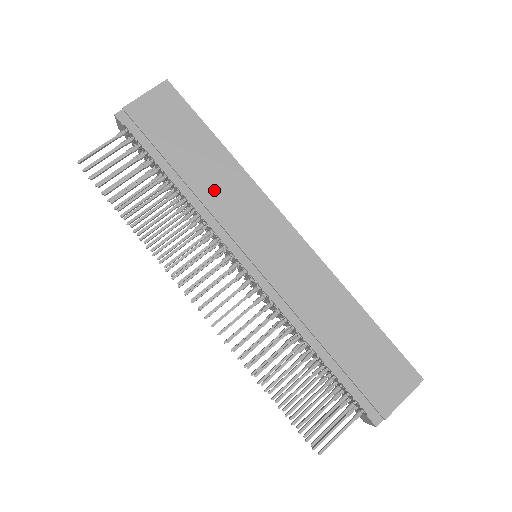
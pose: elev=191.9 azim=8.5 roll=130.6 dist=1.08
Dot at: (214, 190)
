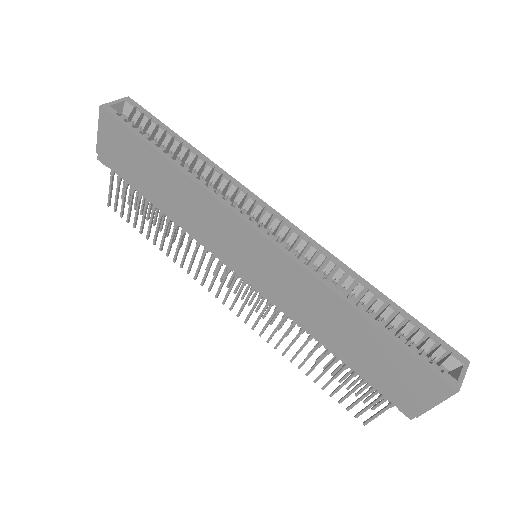
Dot at: (186, 212)
